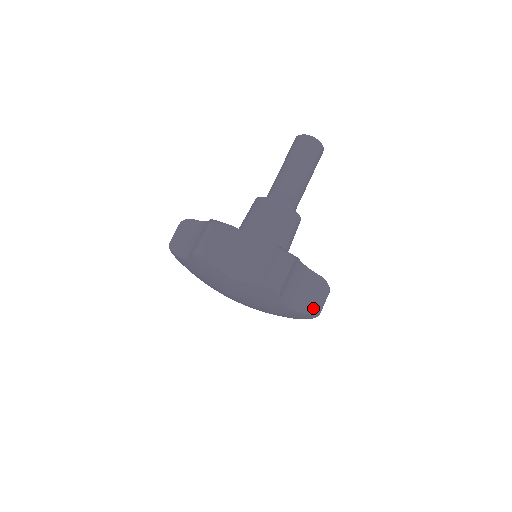
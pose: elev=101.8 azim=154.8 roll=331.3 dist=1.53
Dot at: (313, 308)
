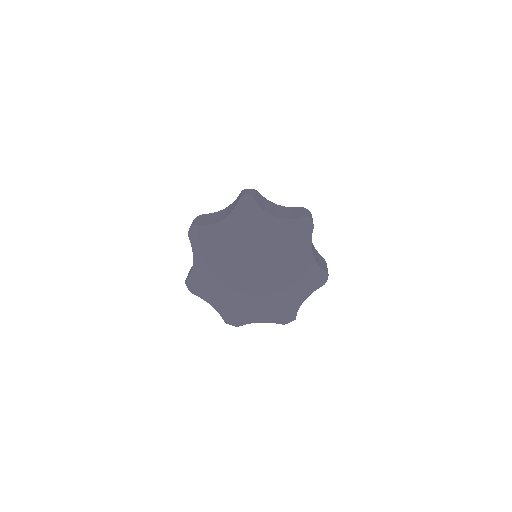
Dot at: (300, 216)
